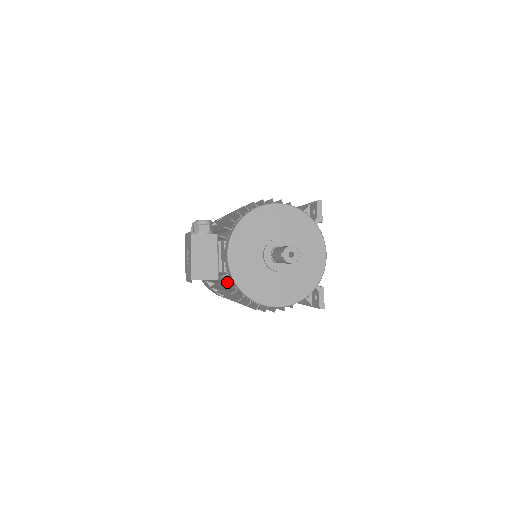
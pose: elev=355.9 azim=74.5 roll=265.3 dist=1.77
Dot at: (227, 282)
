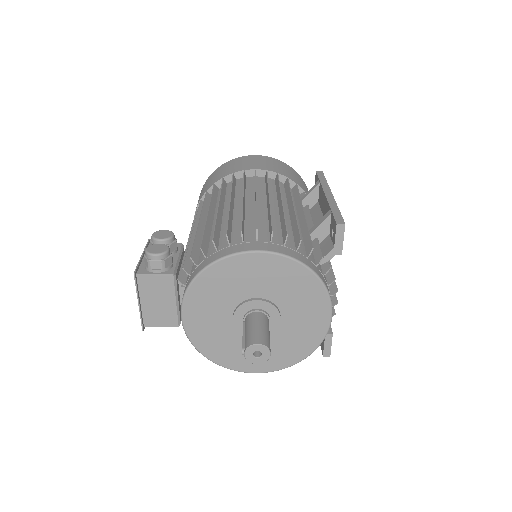
Dot at: occluded
